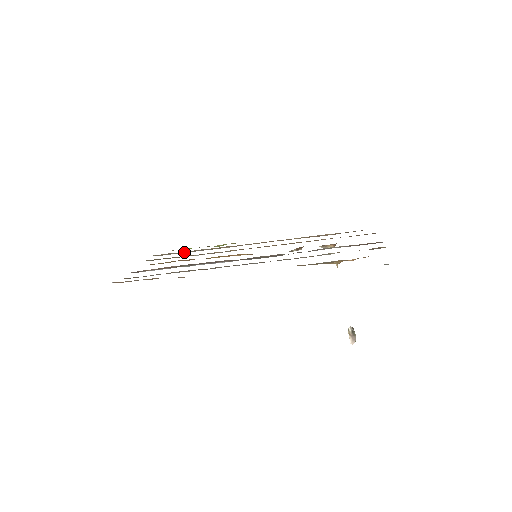
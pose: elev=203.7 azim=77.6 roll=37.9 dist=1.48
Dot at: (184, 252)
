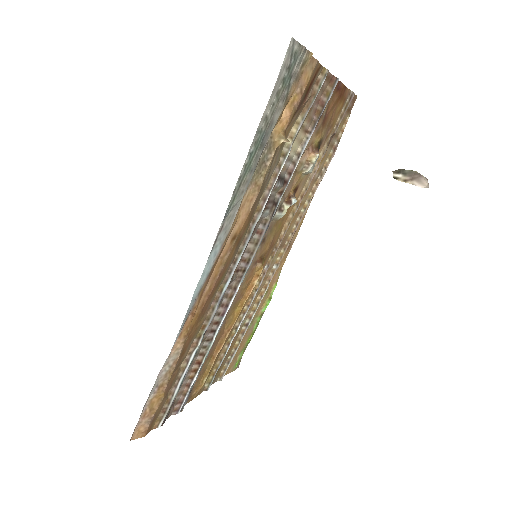
Dot at: (237, 345)
